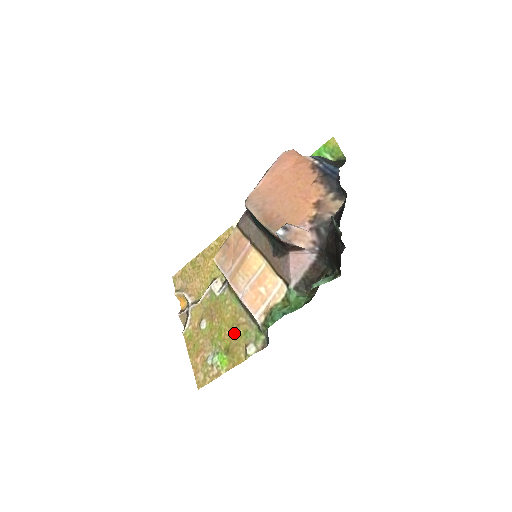
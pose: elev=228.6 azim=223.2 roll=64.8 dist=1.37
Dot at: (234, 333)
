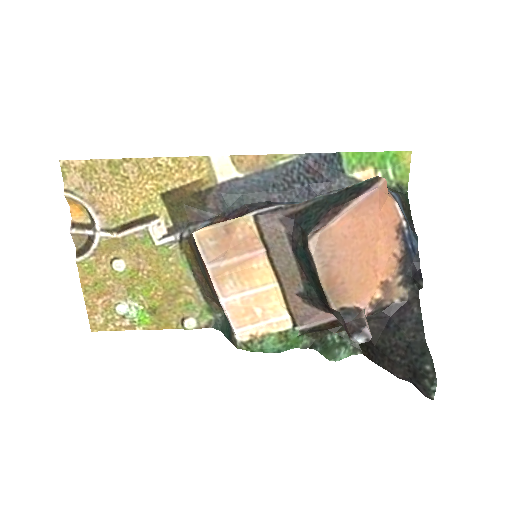
Dot at: (171, 298)
